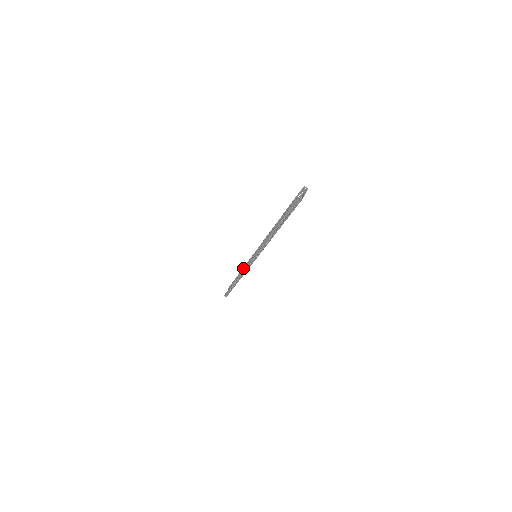
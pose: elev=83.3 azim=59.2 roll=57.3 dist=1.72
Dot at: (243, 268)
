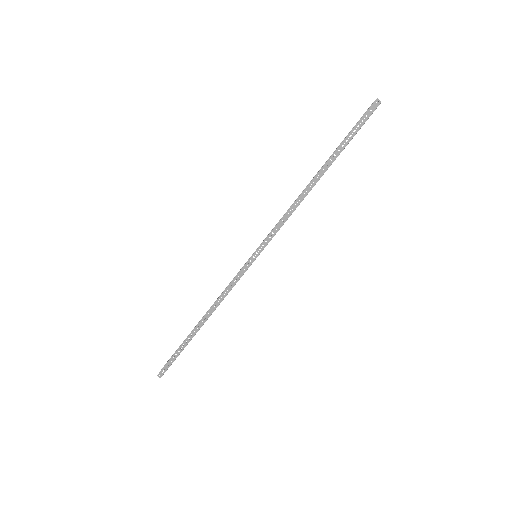
Dot at: occluded
